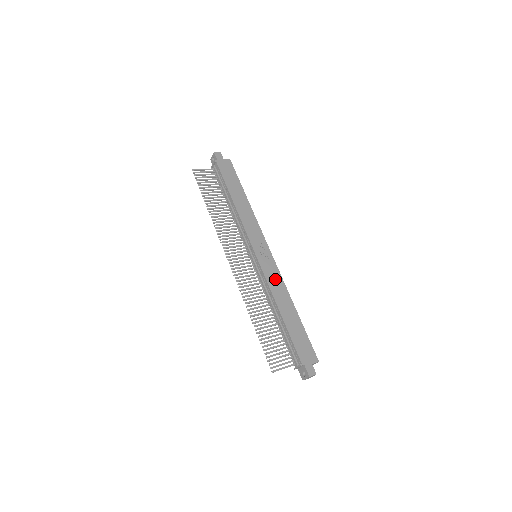
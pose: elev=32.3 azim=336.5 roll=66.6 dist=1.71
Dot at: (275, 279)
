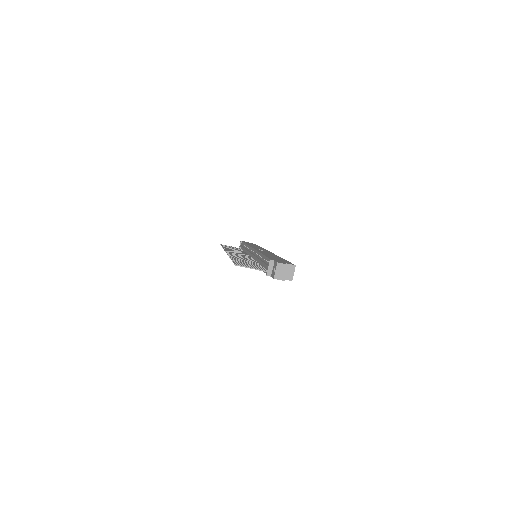
Dot at: occluded
